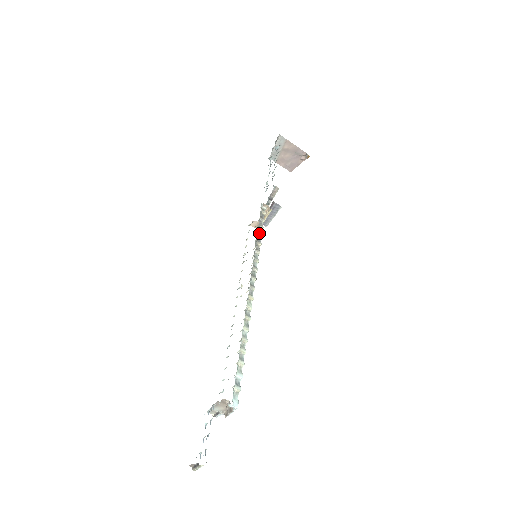
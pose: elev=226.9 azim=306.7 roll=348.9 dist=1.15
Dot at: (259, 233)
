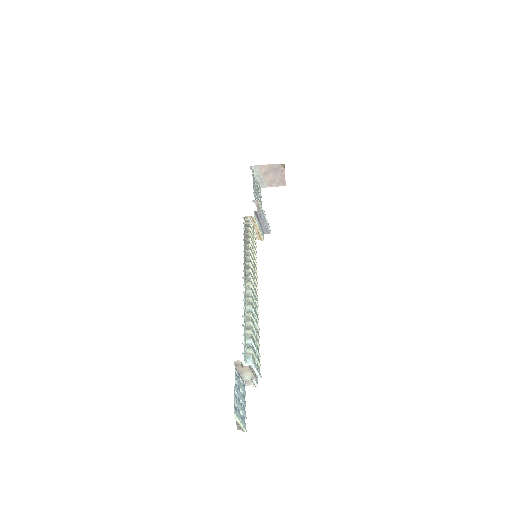
Dot at: (247, 238)
